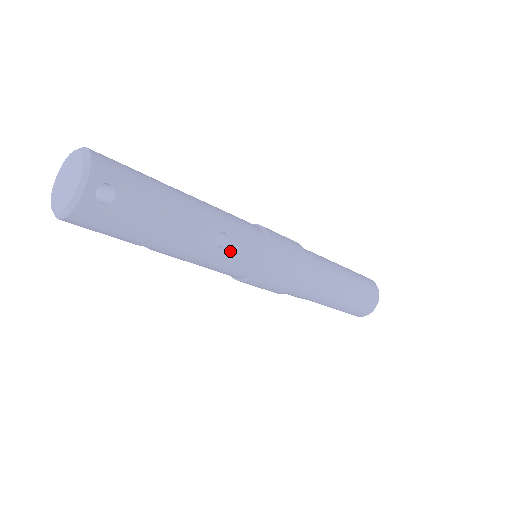
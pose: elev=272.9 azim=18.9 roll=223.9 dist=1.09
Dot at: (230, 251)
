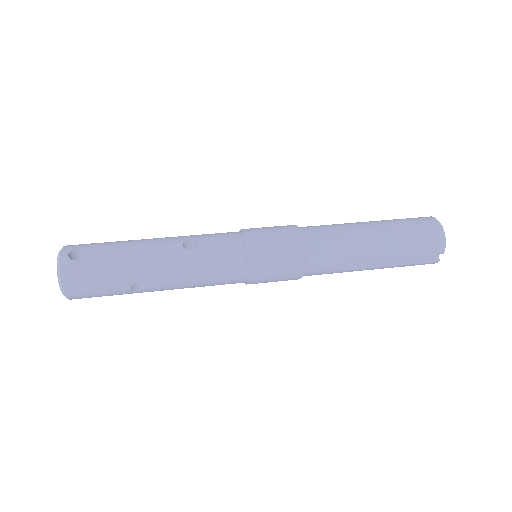
Dot at: (203, 249)
